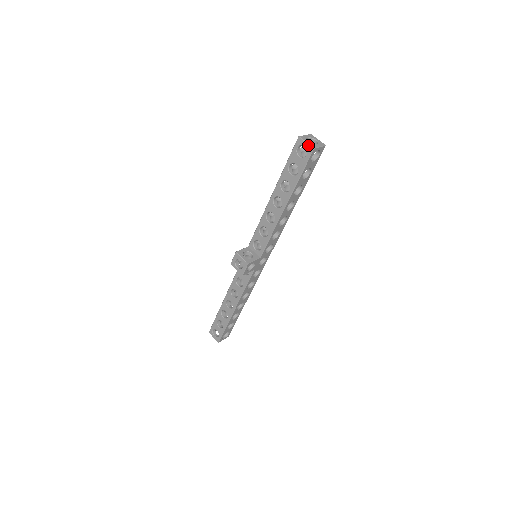
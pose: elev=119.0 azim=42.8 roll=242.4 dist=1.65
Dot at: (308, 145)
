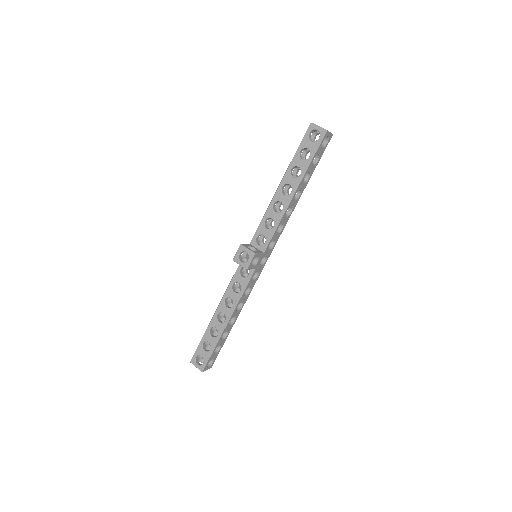
Dot at: (321, 128)
